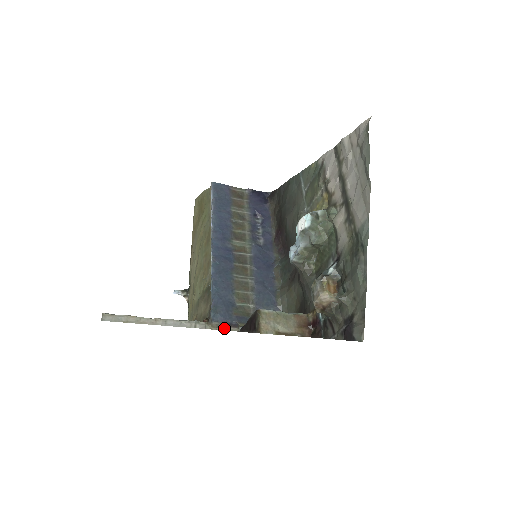
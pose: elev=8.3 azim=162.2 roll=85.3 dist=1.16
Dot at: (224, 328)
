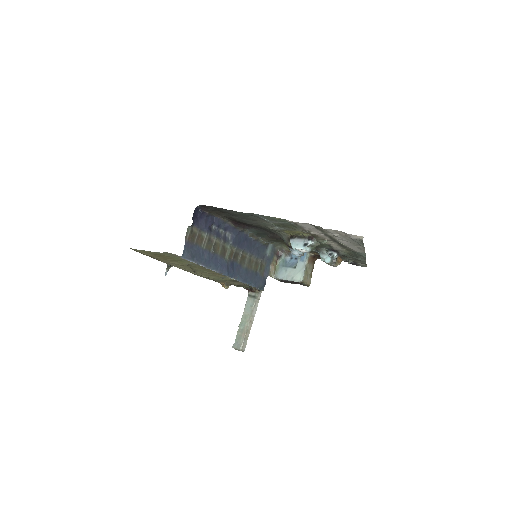
Dot at: occluded
